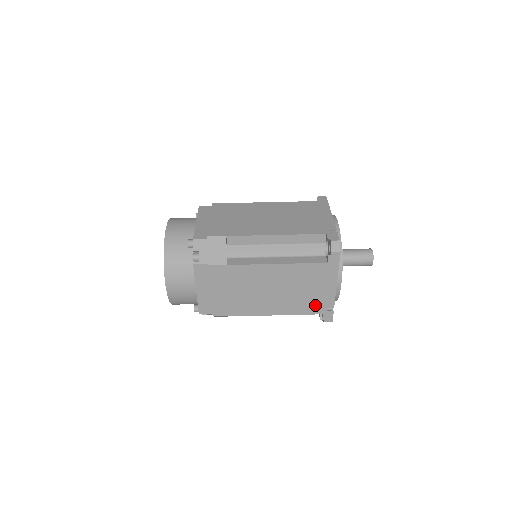
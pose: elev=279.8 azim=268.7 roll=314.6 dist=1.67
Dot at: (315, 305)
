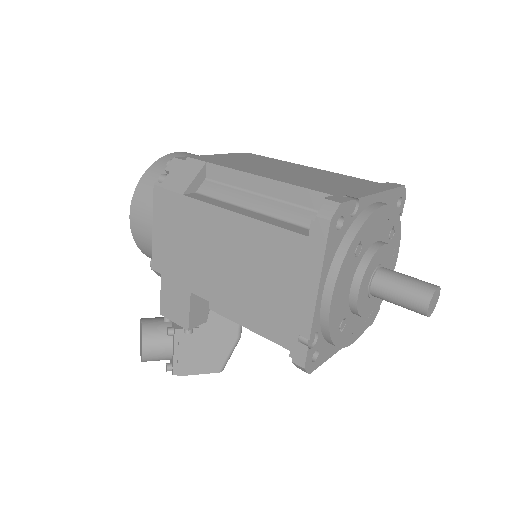
Dot at: (330, 190)
